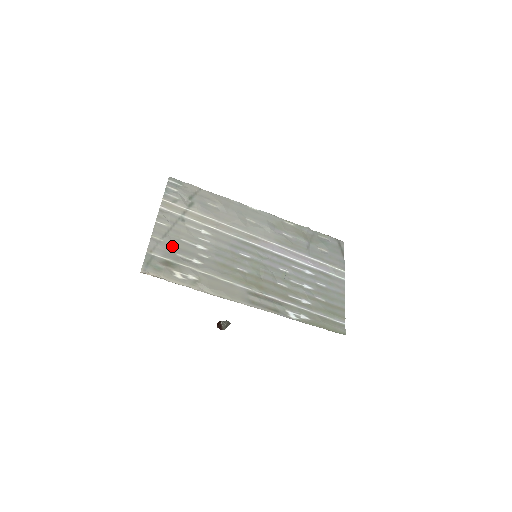
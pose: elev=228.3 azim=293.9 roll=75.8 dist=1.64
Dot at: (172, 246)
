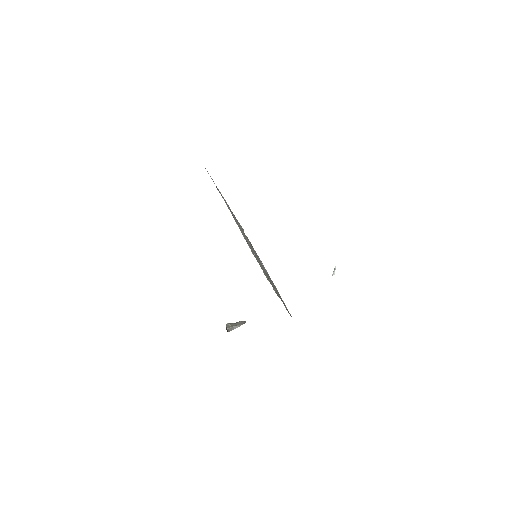
Dot at: occluded
